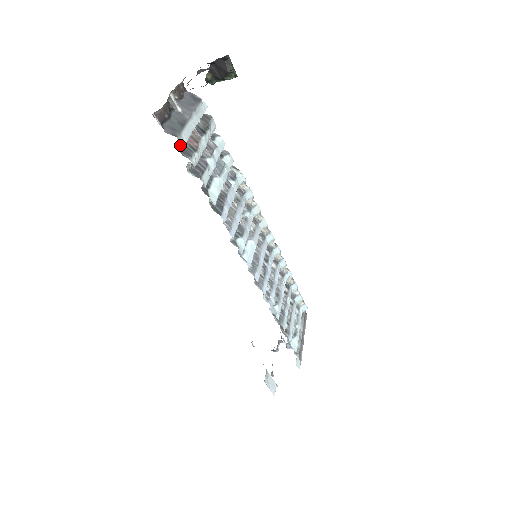
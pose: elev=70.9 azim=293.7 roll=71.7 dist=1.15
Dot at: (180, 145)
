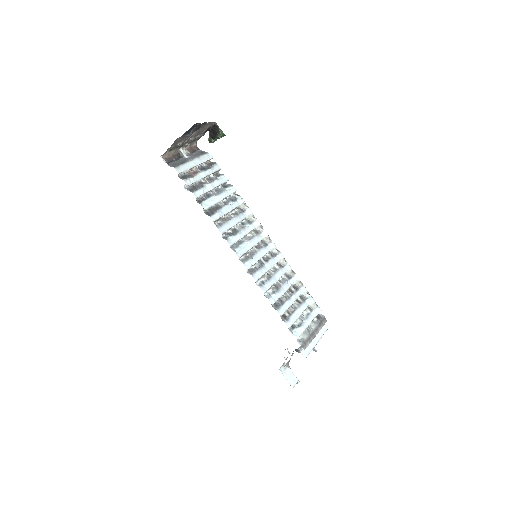
Dot at: (182, 175)
